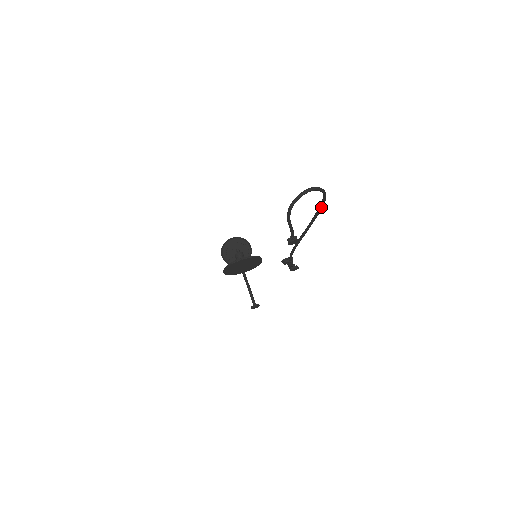
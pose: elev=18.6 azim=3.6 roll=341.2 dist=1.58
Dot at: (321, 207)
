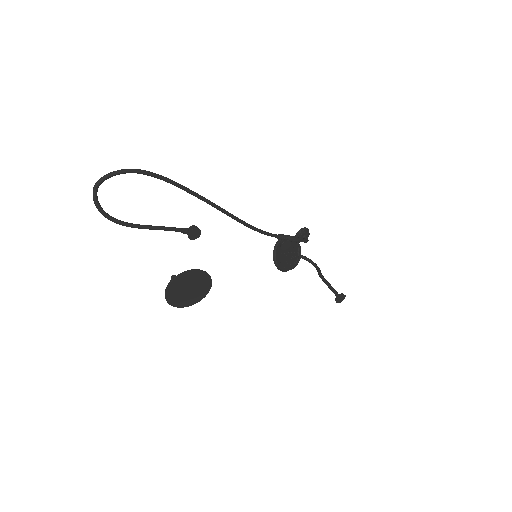
Dot at: (166, 181)
